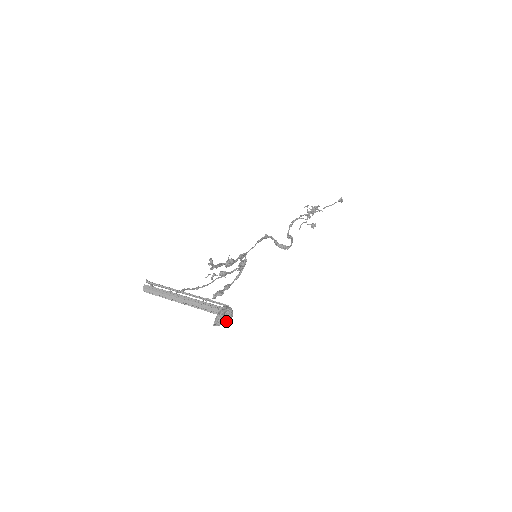
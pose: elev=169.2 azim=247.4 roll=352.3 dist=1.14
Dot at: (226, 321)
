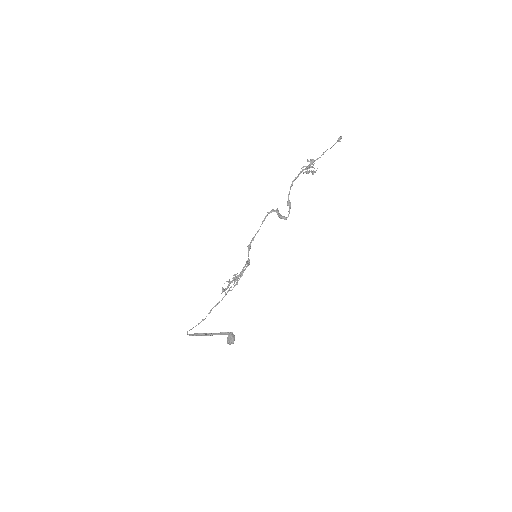
Dot at: occluded
